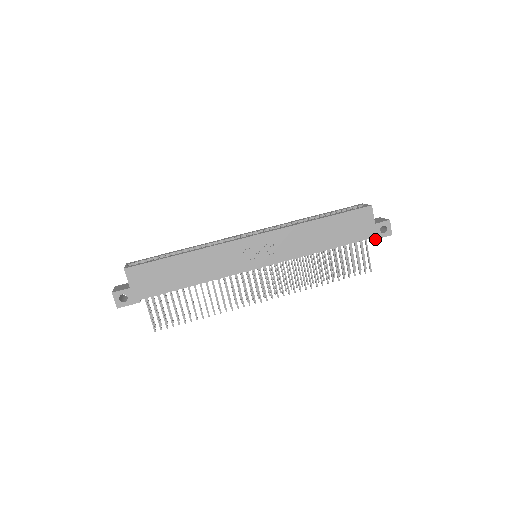
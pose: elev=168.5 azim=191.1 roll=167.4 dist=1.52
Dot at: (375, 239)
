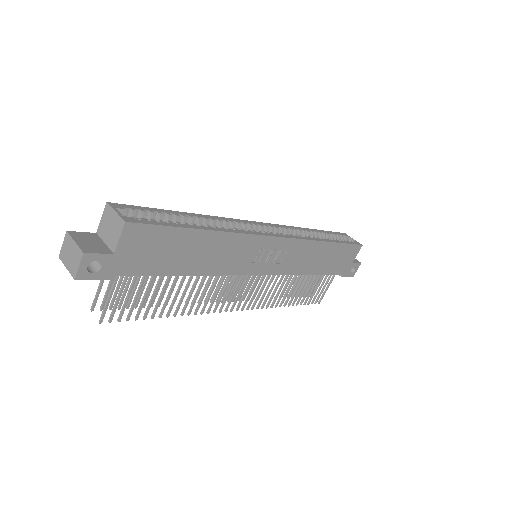
Dot at: (344, 276)
